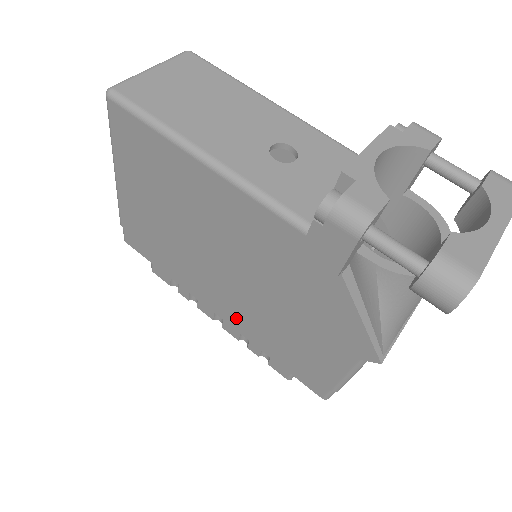
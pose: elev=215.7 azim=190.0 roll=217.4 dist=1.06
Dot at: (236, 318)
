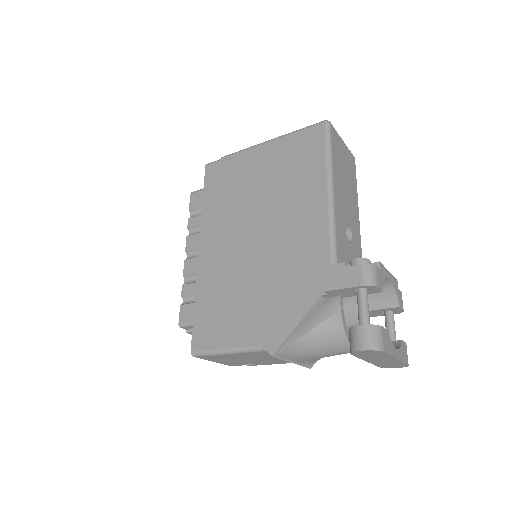
Dot at: (211, 263)
